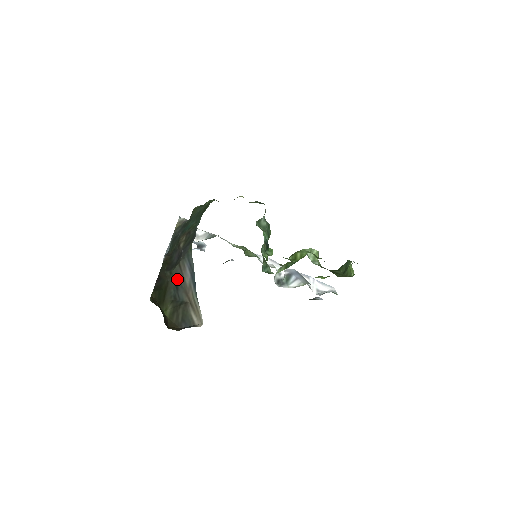
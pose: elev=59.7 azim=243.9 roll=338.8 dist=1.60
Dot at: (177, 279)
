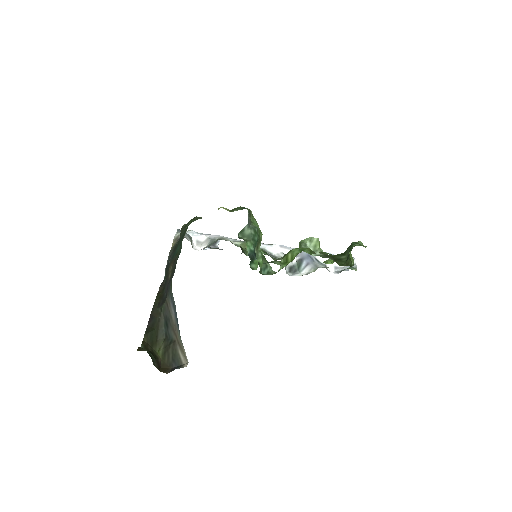
Dot at: (166, 316)
